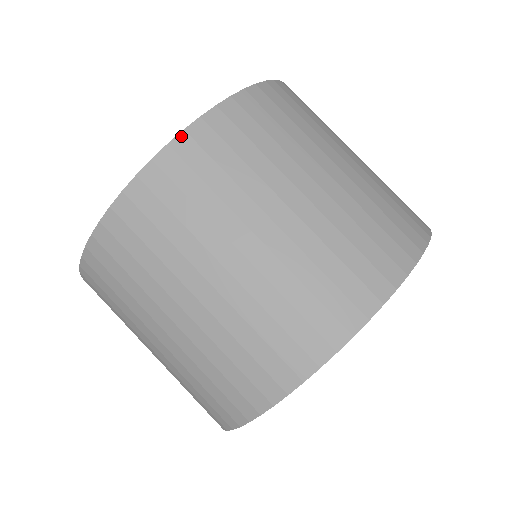
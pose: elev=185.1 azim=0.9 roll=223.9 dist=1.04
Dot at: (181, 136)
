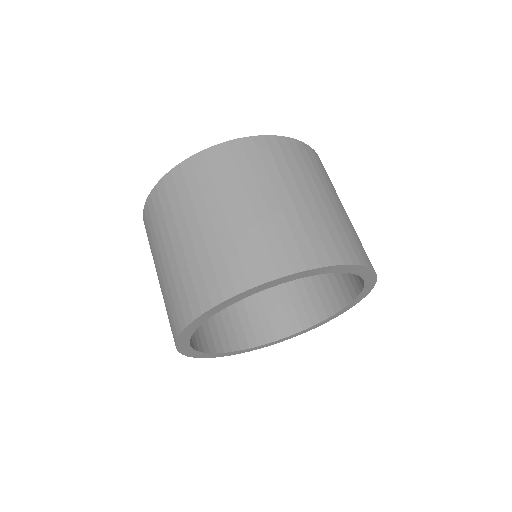
Dot at: (199, 154)
